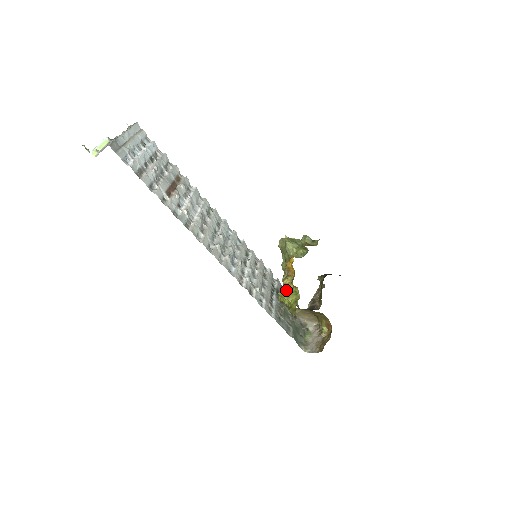
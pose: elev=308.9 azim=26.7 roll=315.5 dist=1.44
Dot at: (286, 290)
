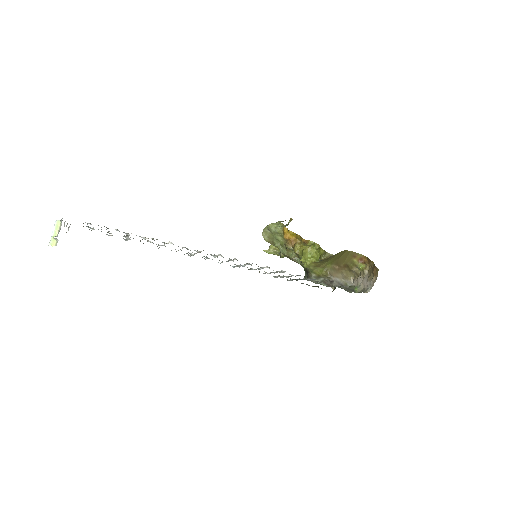
Dot at: (304, 250)
